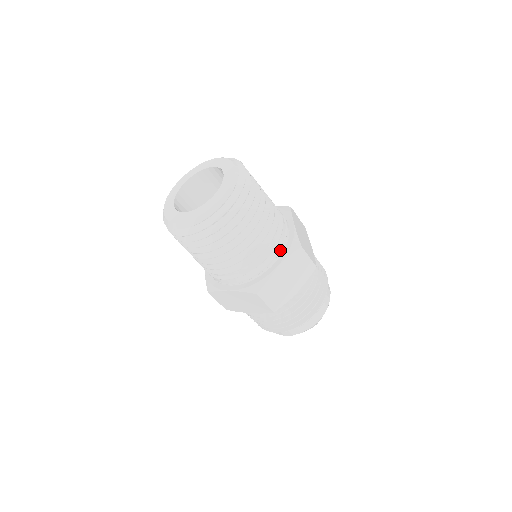
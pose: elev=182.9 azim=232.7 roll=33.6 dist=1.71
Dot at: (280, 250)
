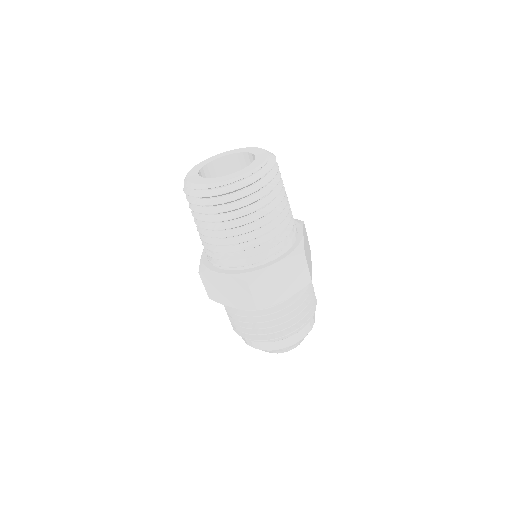
Dot at: (236, 266)
